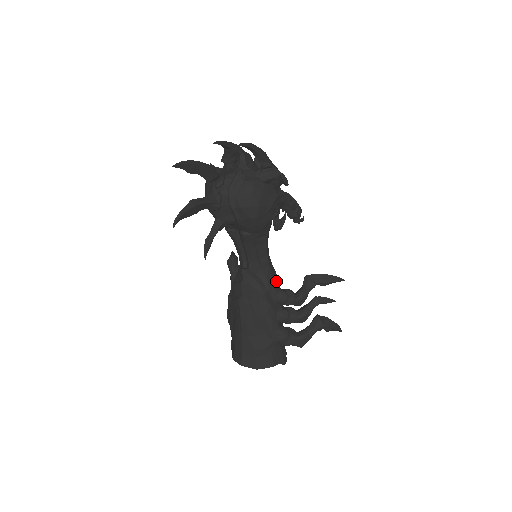
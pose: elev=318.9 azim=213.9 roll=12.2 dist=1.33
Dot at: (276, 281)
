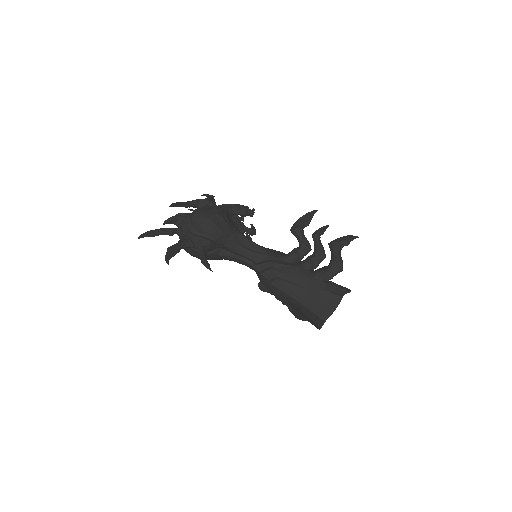
Dot at: (281, 253)
